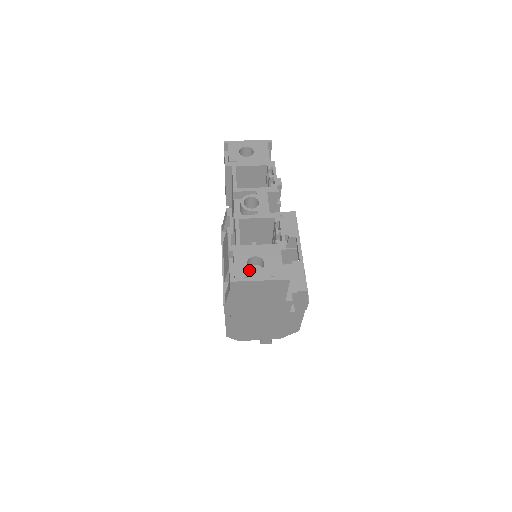
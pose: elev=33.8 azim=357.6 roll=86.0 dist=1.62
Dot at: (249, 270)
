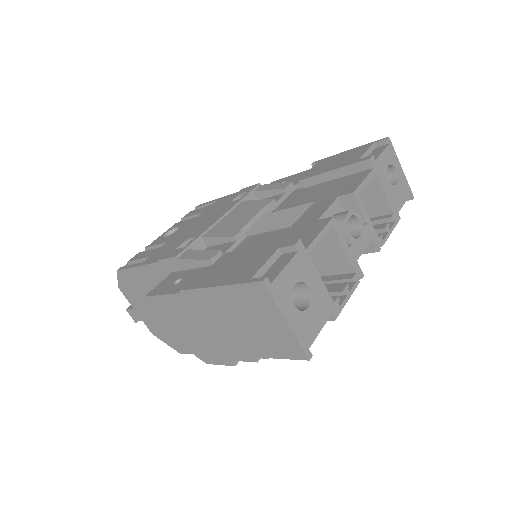
Dot at: (290, 295)
